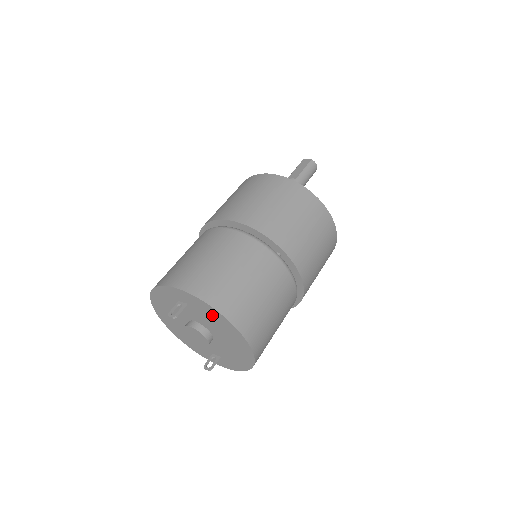
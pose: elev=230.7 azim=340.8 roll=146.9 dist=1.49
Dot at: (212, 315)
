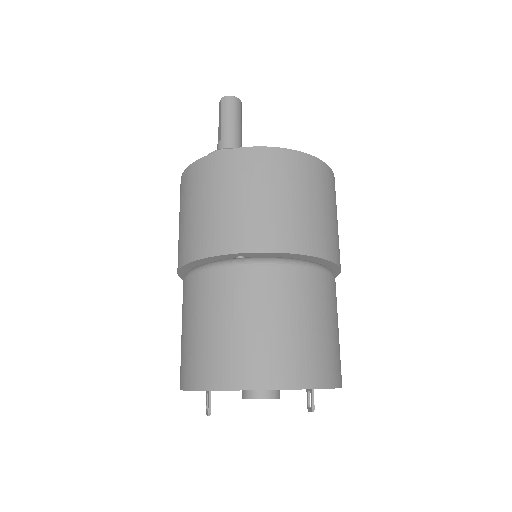
Dot at: occluded
